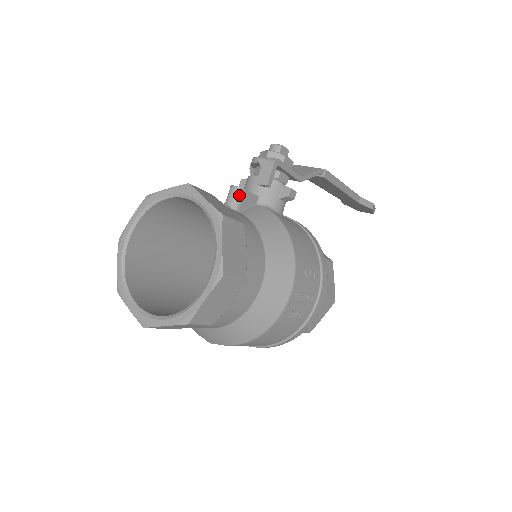
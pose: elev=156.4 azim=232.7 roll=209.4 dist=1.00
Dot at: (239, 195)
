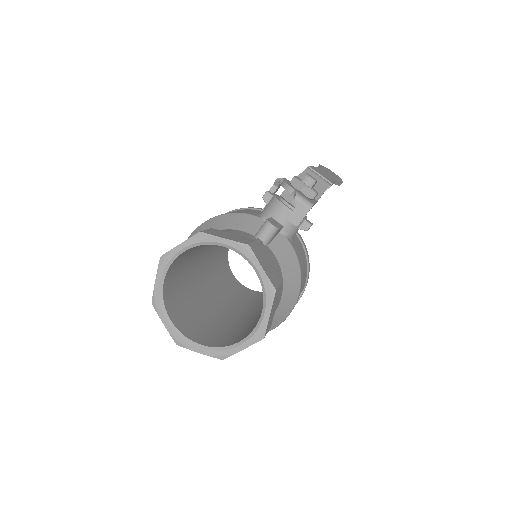
Dot at: (273, 233)
